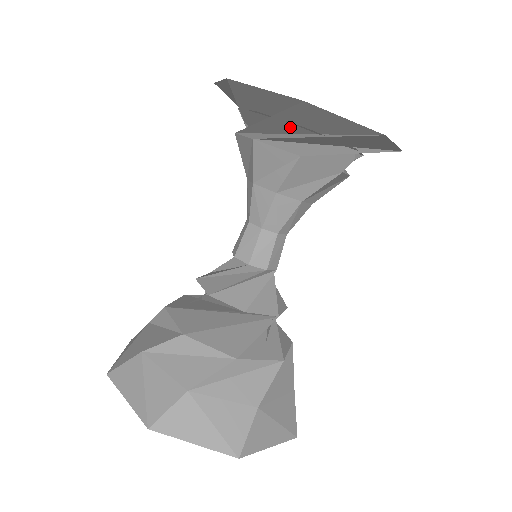
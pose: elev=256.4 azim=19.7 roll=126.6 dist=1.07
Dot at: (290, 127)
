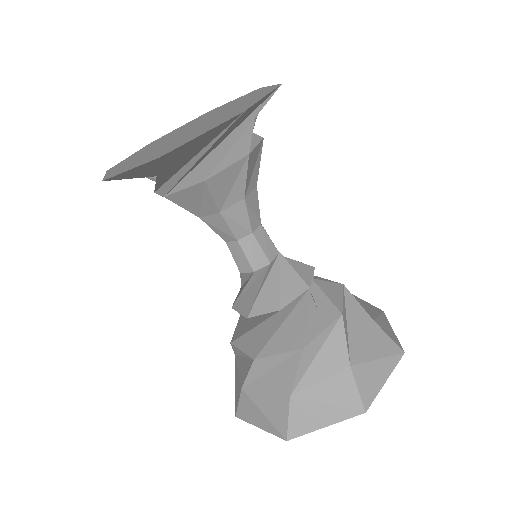
Dot at: (216, 145)
